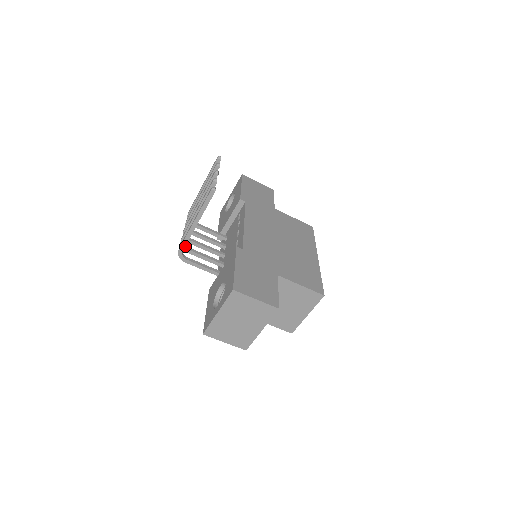
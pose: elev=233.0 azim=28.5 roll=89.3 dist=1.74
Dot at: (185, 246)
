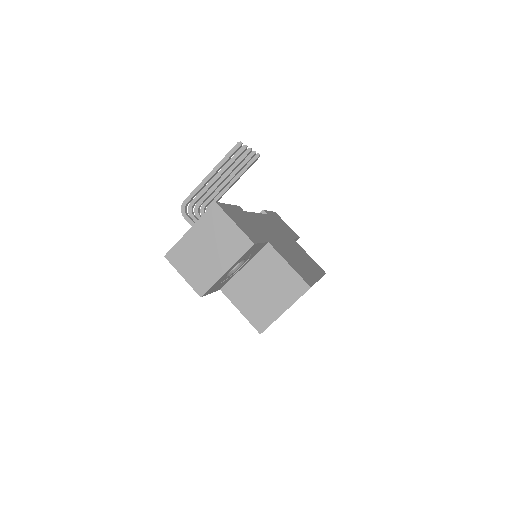
Dot at: (192, 210)
